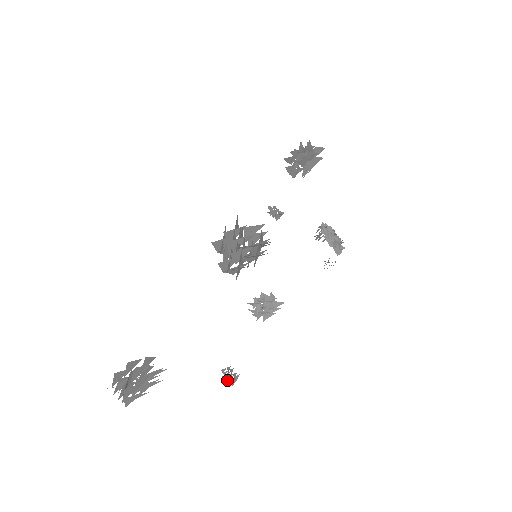
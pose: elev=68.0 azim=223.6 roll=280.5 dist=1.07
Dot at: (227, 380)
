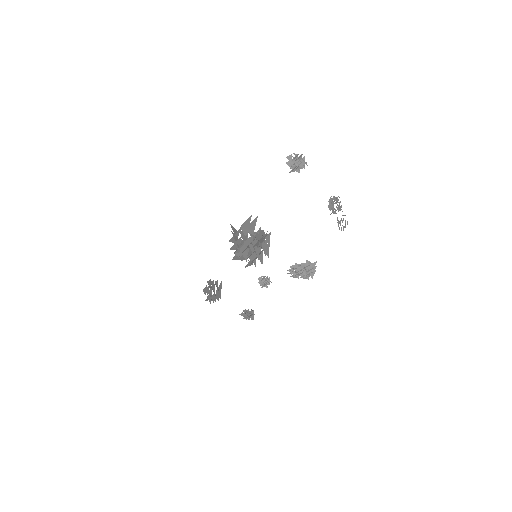
Dot at: (263, 284)
